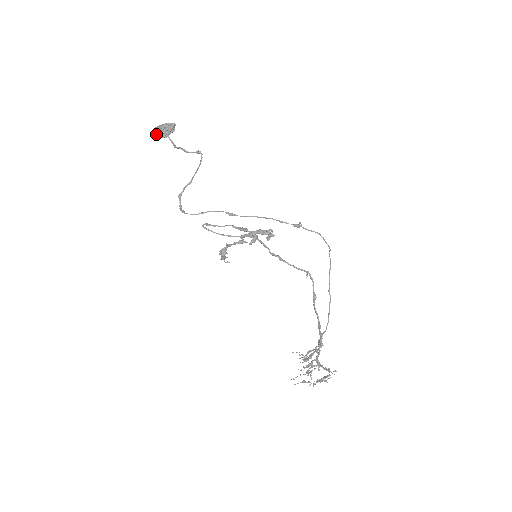
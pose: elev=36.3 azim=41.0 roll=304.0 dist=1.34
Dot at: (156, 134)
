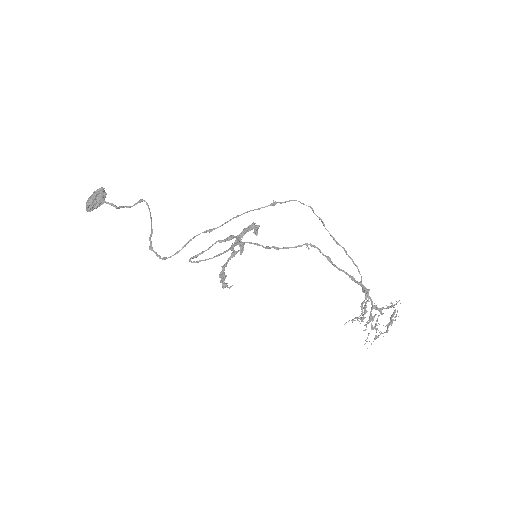
Dot at: (92, 206)
